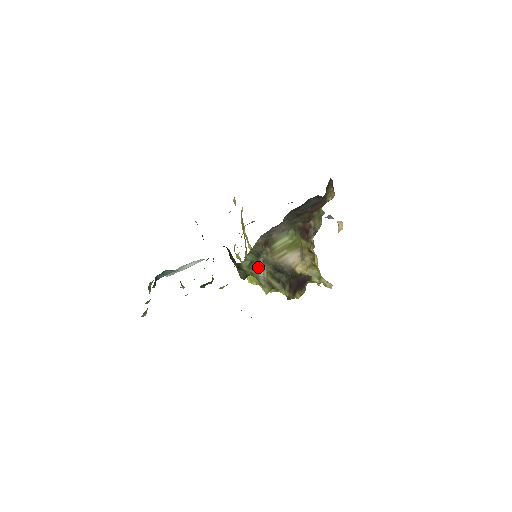
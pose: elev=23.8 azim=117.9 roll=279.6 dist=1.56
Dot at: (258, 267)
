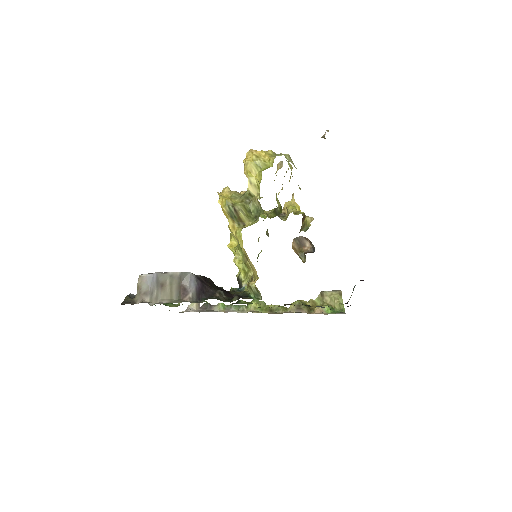
Dot at: occluded
